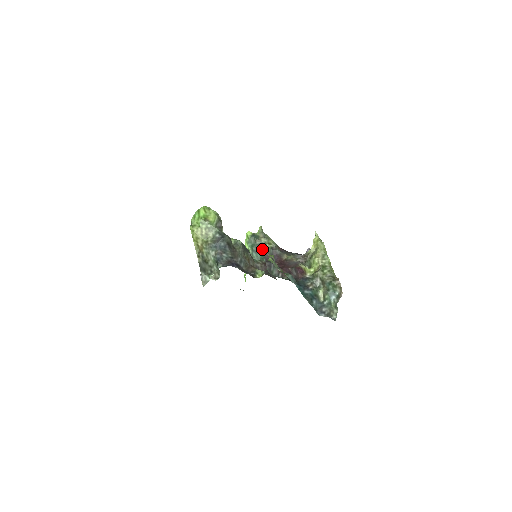
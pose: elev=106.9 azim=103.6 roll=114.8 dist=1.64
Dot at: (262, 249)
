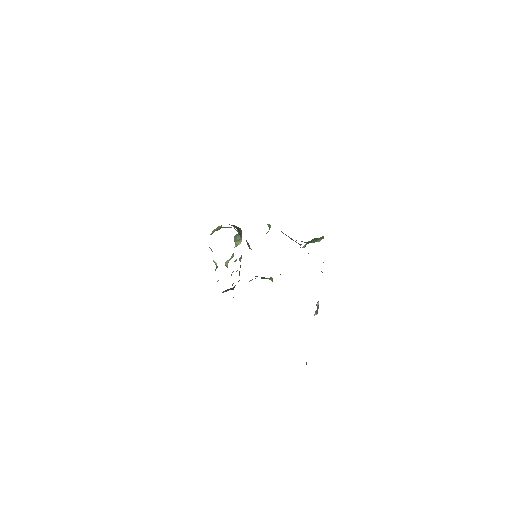
Dot at: (264, 278)
